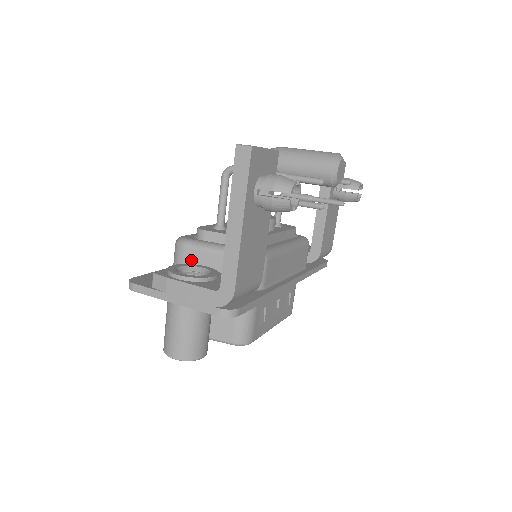
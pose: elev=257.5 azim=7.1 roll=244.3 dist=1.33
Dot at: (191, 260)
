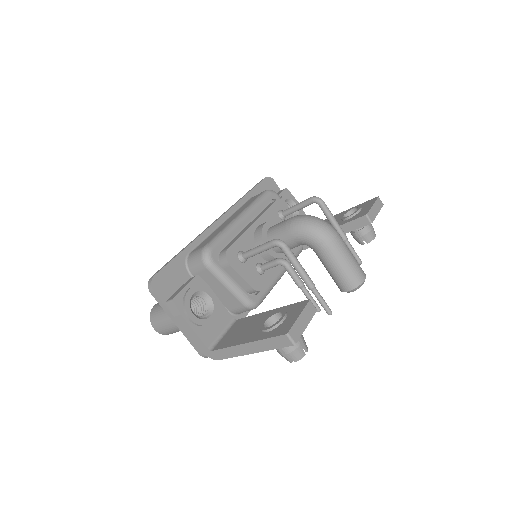
Dot at: (205, 276)
